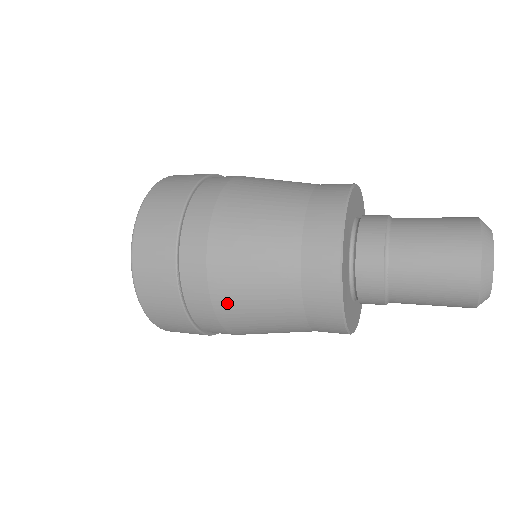
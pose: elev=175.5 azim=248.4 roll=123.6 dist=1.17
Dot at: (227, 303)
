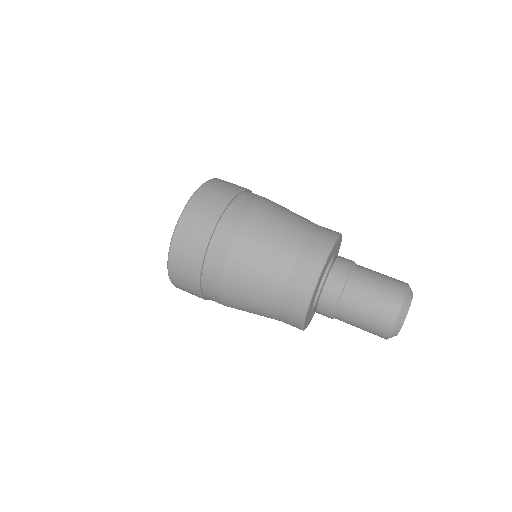
Dot at: occluded
